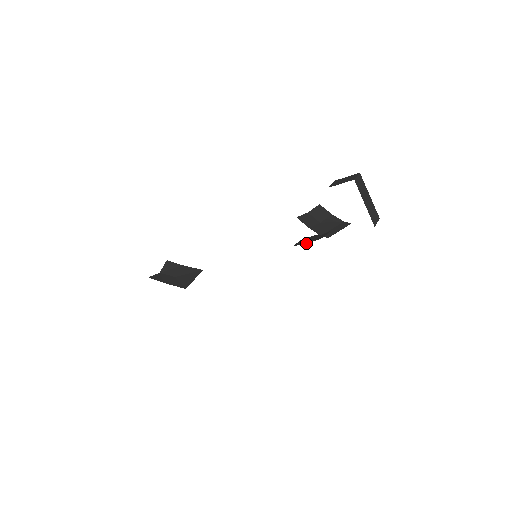
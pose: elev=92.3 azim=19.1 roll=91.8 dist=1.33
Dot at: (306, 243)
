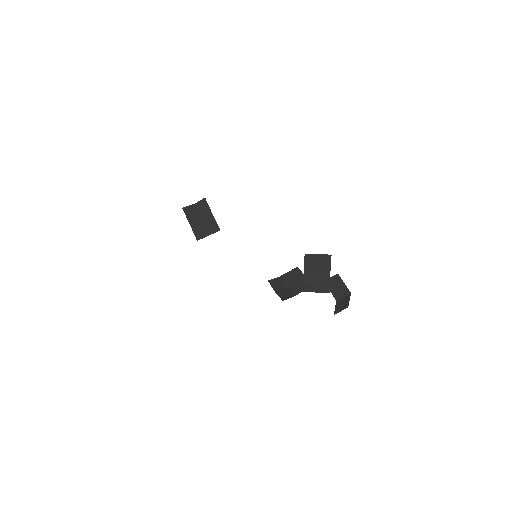
Dot at: (286, 286)
